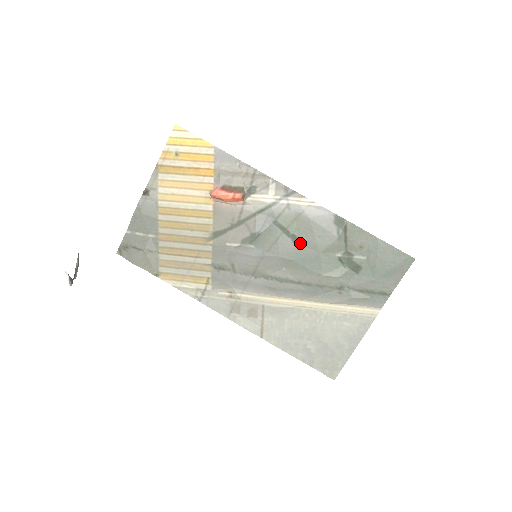
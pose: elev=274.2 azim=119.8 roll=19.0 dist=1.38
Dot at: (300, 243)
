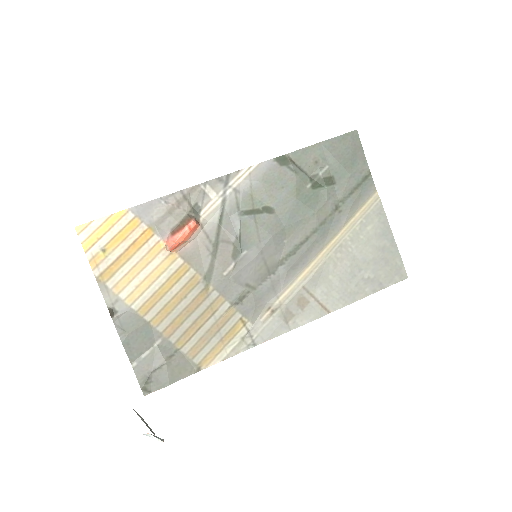
Dot at: (275, 208)
